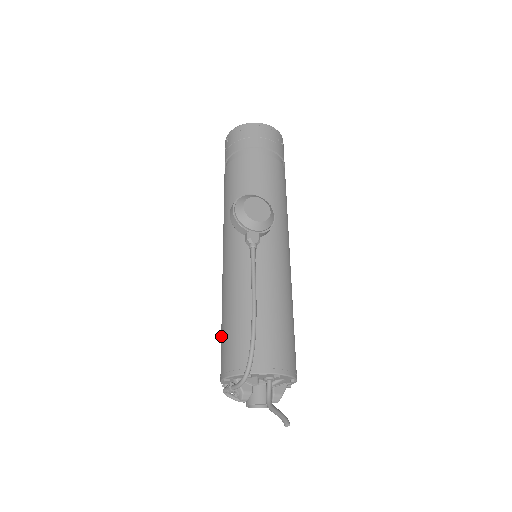
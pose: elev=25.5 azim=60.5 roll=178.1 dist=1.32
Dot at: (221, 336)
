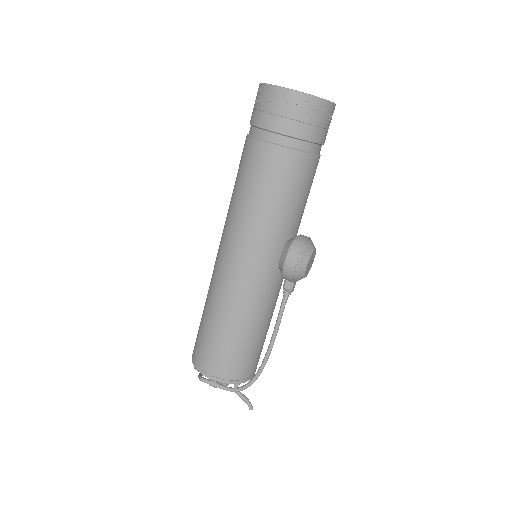
Dot at: (213, 340)
